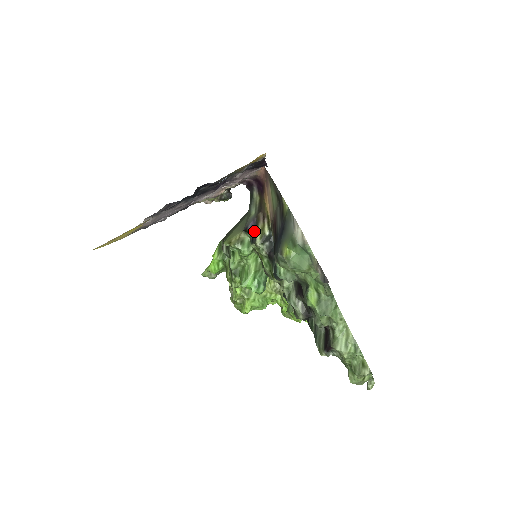
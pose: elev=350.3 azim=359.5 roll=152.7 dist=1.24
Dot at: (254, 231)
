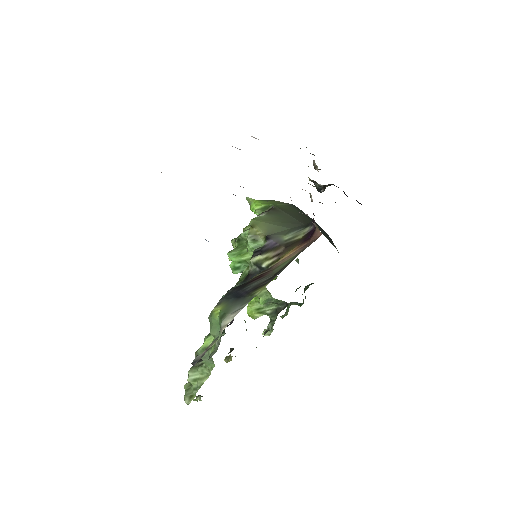
Dot at: (264, 250)
